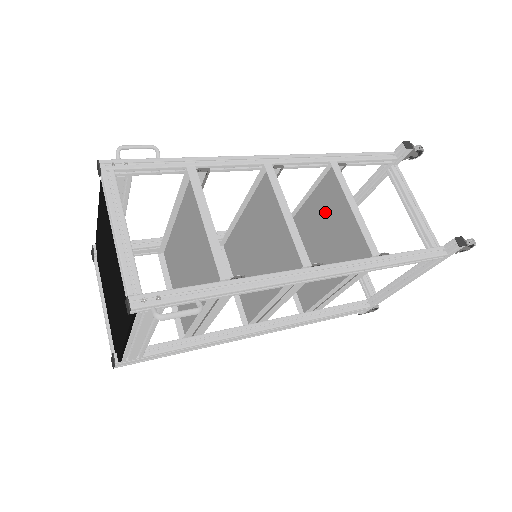
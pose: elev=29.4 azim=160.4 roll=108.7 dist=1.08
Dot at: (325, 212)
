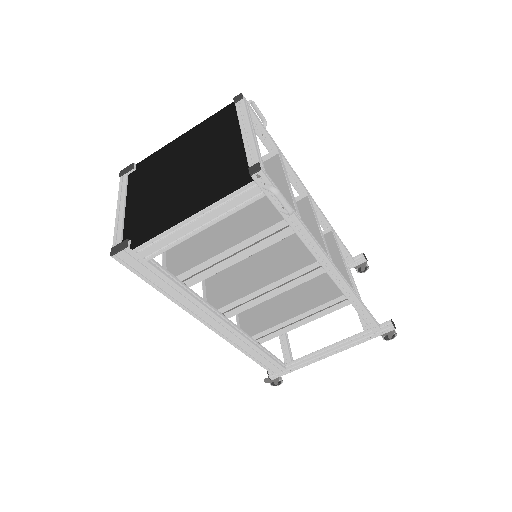
Dot at: occluded
